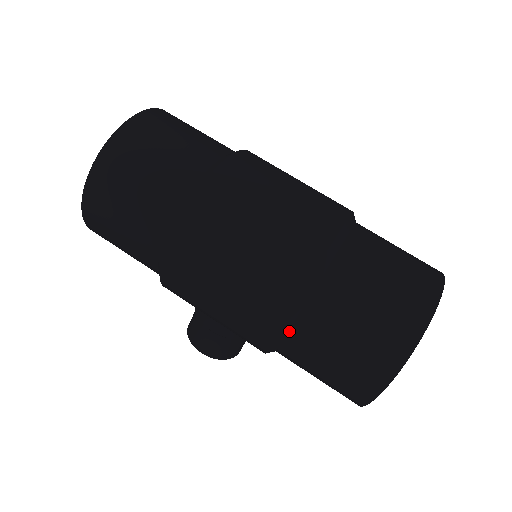
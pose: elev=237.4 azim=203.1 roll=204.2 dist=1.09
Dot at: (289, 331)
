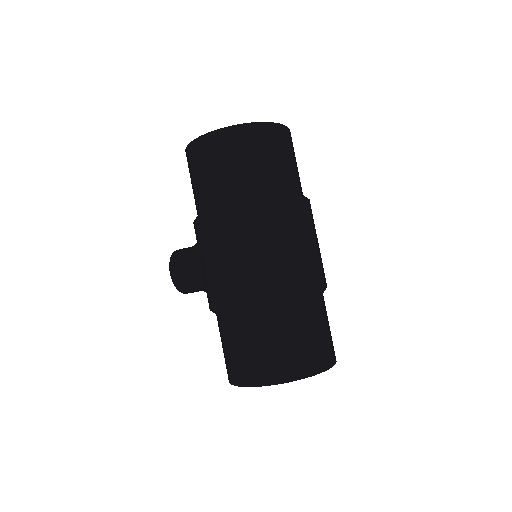
Dot at: (241, 313)
